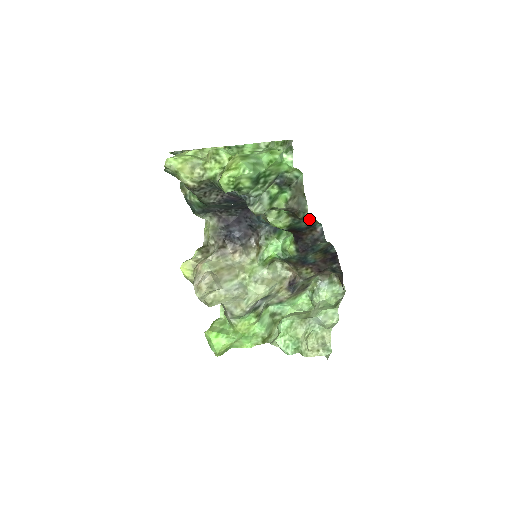
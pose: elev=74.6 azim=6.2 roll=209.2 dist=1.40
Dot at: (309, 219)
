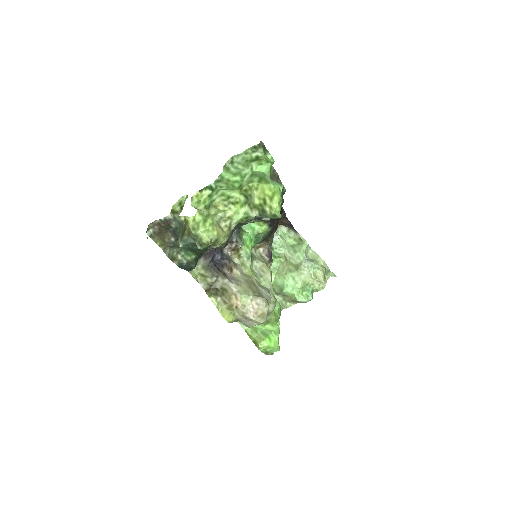
Dot at: occluded
